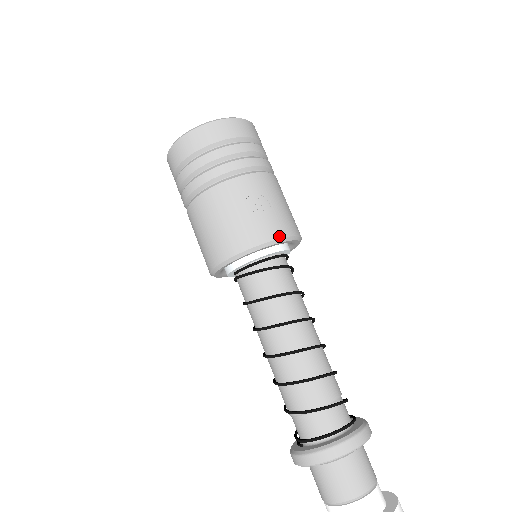
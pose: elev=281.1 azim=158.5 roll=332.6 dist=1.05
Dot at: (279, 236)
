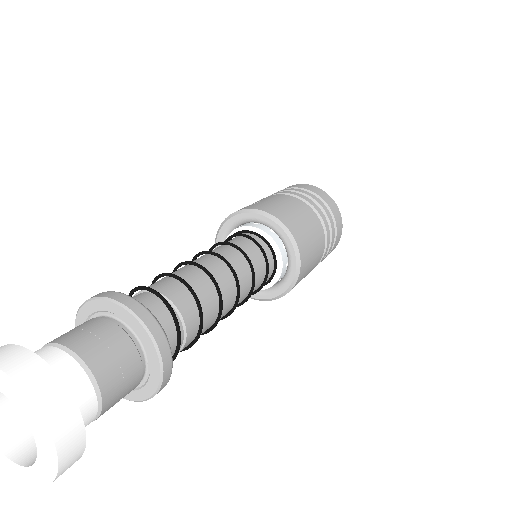
Dot at: (243, 209)
